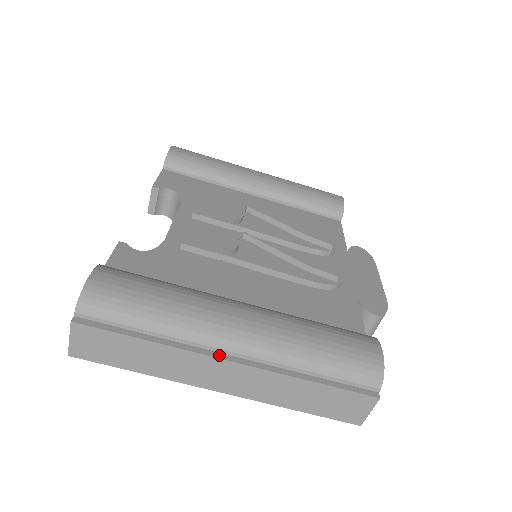
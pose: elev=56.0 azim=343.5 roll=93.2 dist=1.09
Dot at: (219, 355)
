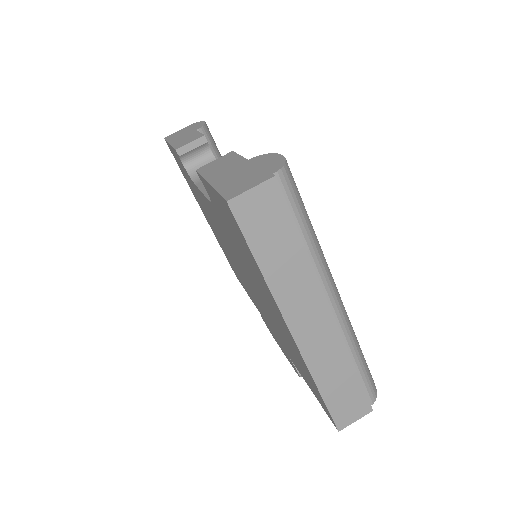
Dot at: (327, 300)
